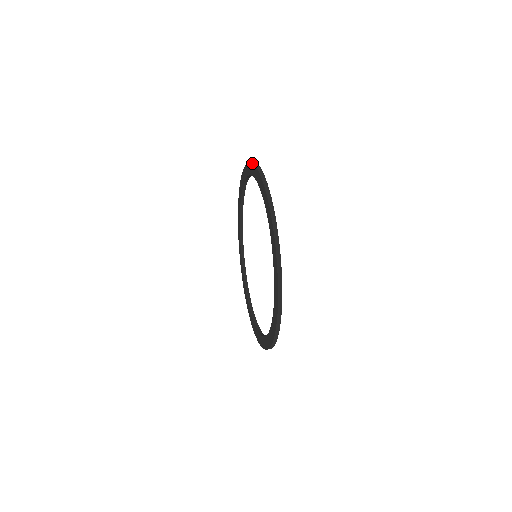
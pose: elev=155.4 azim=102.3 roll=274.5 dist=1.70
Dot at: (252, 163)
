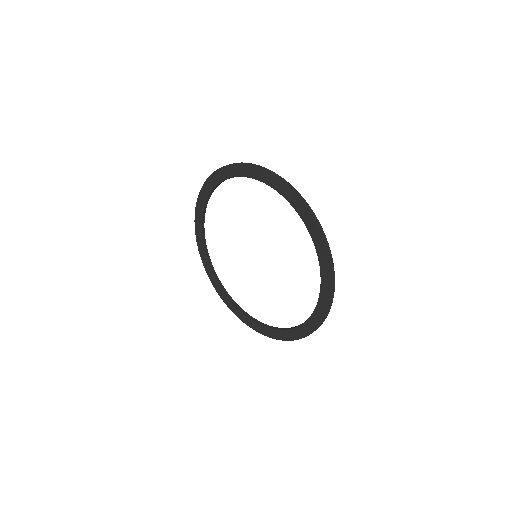
Dot at: (273, 175)
